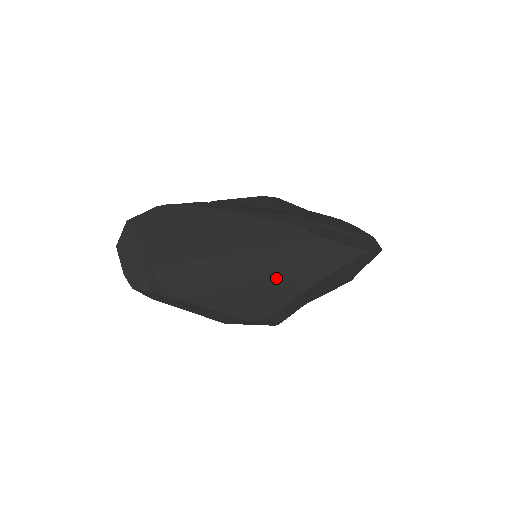
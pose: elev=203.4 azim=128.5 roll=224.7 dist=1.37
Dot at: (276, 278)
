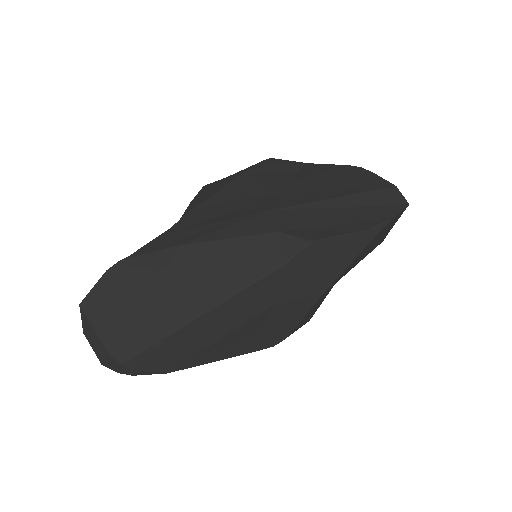
Dot at: (274, 306)
